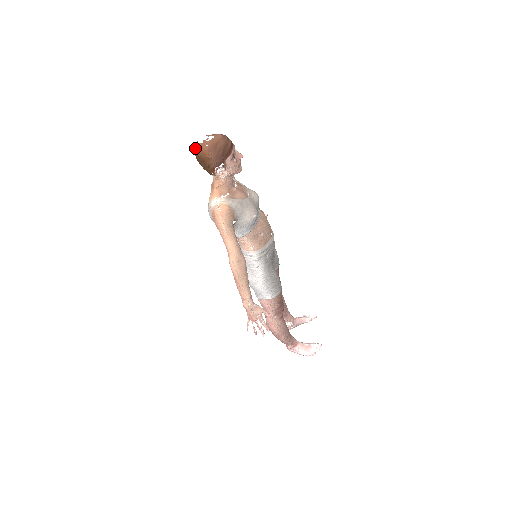
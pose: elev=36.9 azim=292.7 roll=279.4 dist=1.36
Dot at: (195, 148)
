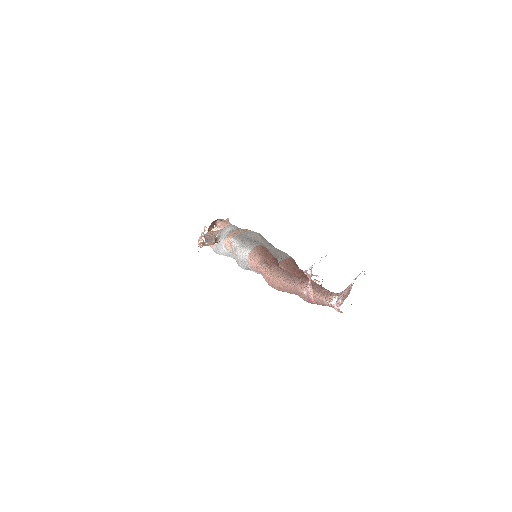
Dot at: occluded
